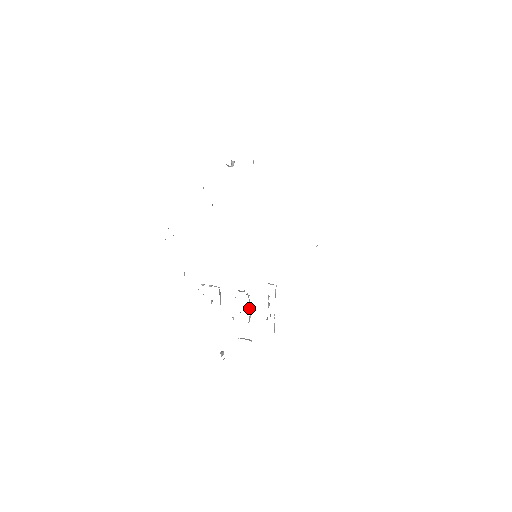
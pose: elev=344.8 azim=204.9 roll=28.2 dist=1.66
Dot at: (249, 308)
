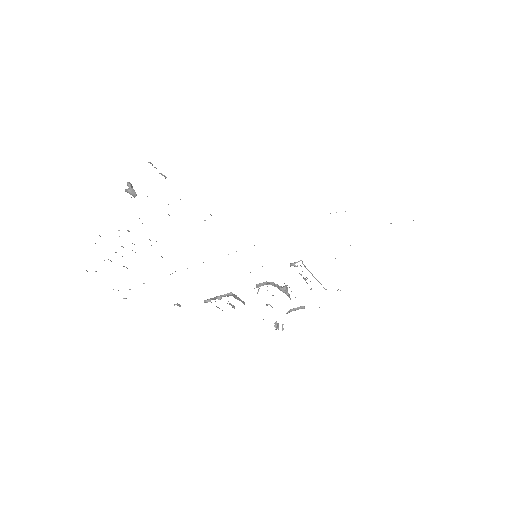
Dot at: (283, 292)
